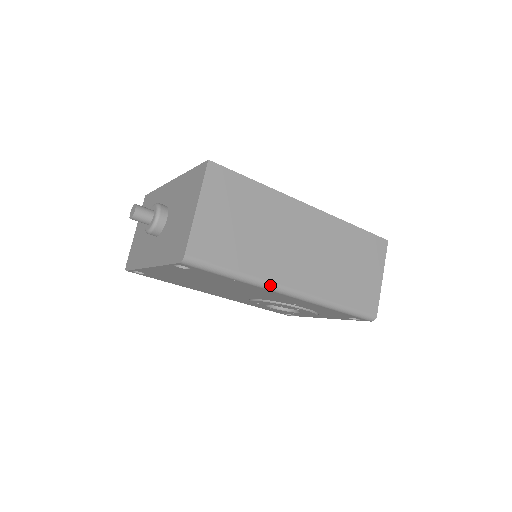
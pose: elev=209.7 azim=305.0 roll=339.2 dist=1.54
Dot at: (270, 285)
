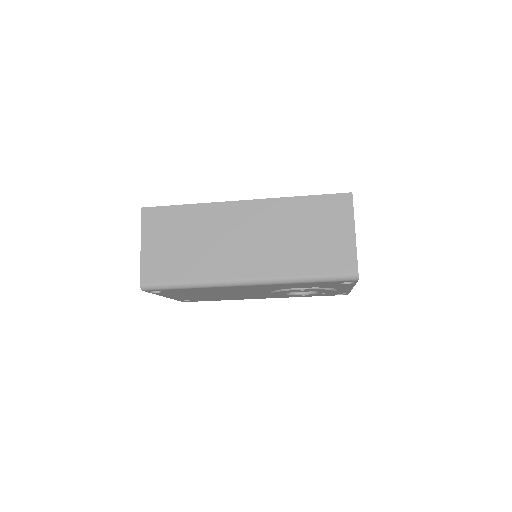
Dot at: (221, 283)
